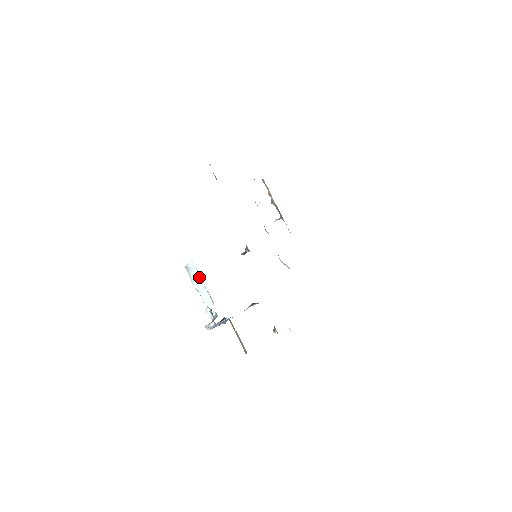
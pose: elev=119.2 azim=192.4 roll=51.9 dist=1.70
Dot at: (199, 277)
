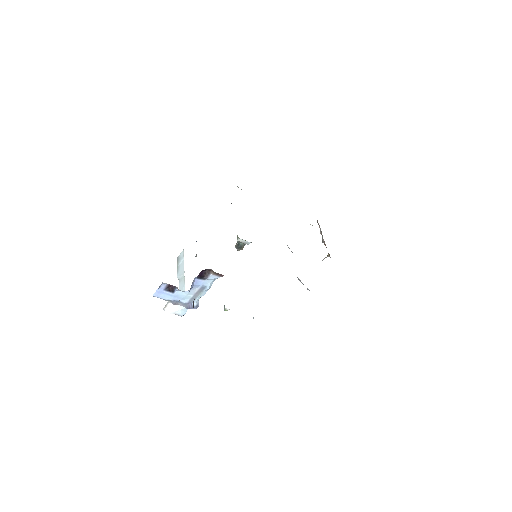
Dot at: (183, 265)
